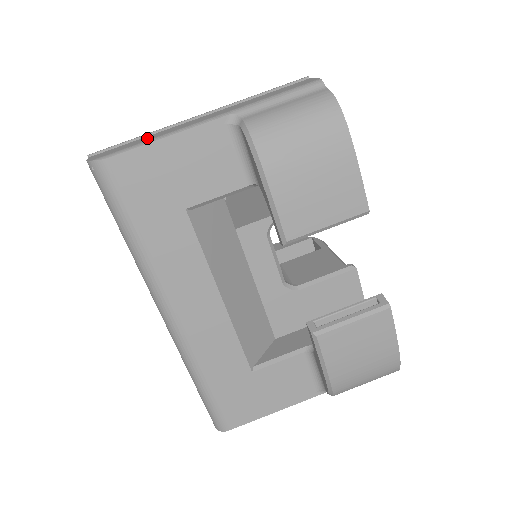
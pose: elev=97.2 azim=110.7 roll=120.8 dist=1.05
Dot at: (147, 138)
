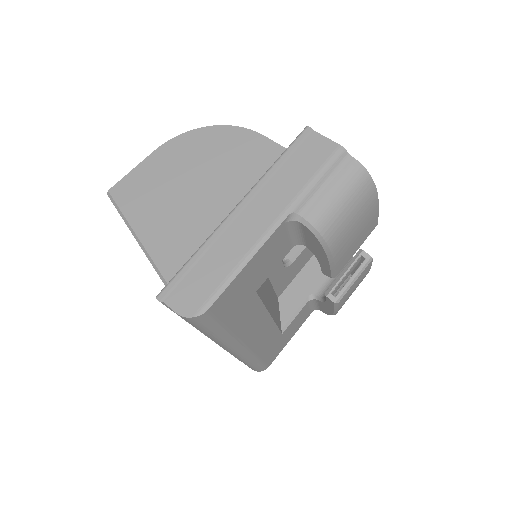
Dot at: (219, 264)
